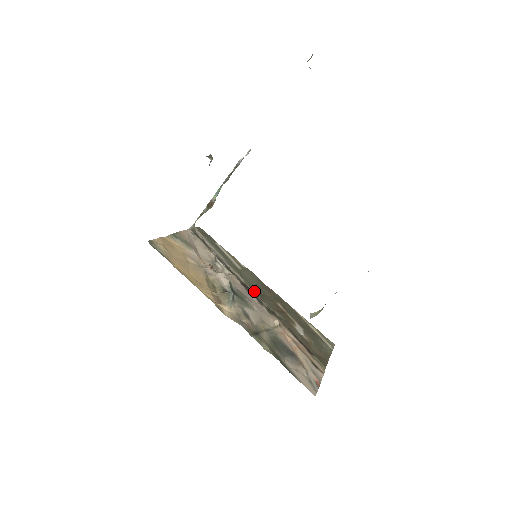
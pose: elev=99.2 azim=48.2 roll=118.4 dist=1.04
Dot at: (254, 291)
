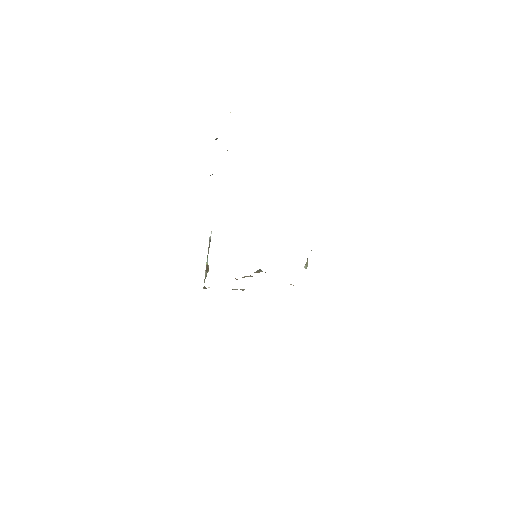
Dot at: occluded
